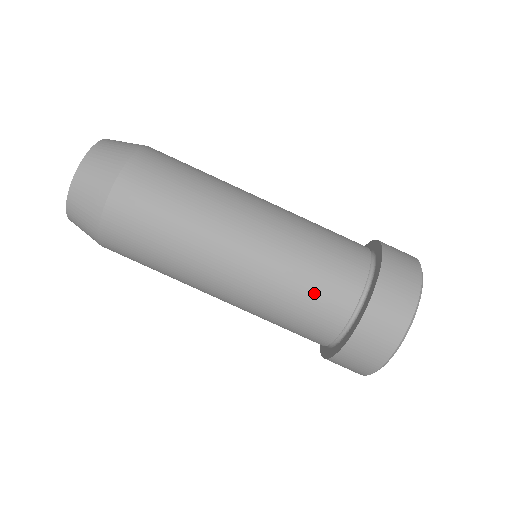
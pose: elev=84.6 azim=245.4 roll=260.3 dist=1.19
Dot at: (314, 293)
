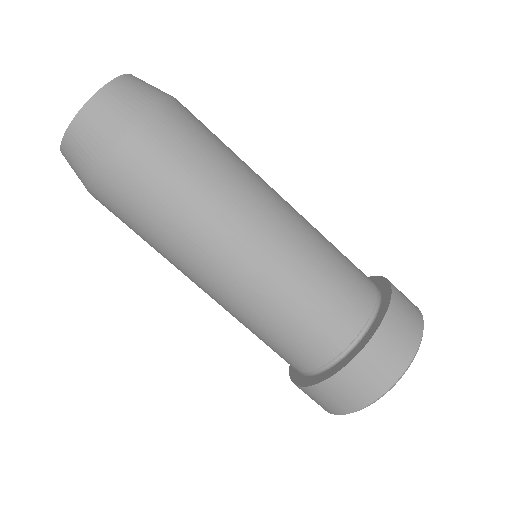
Dot at: (275, 344)
